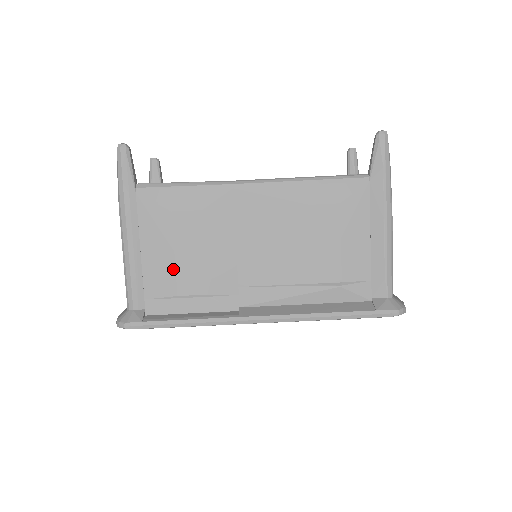
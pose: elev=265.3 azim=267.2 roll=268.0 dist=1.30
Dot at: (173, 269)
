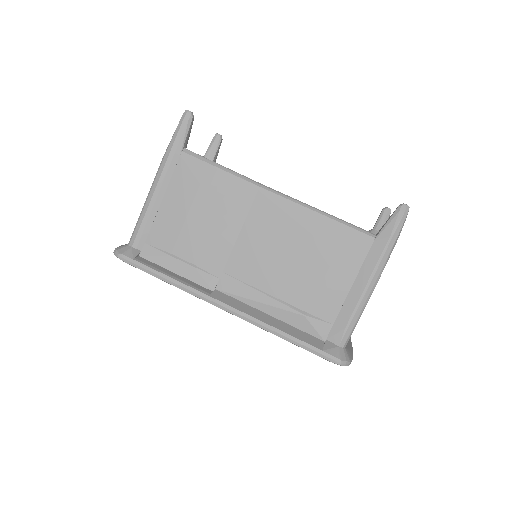
Dot at: (178, 231)
